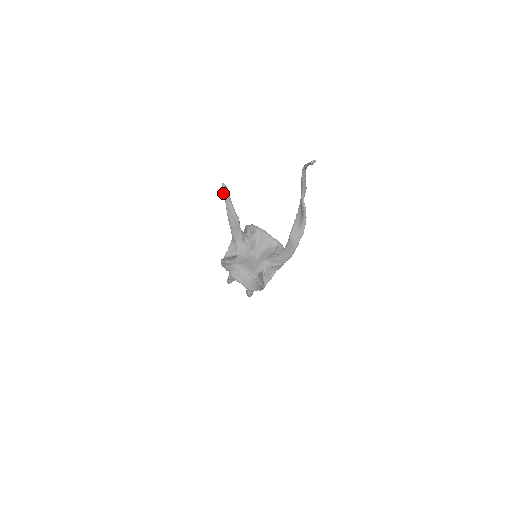
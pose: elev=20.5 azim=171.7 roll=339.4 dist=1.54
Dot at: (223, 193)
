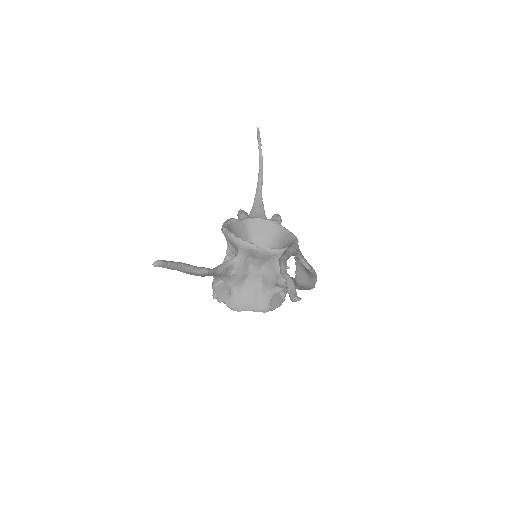
Dot at: (162, 267)
